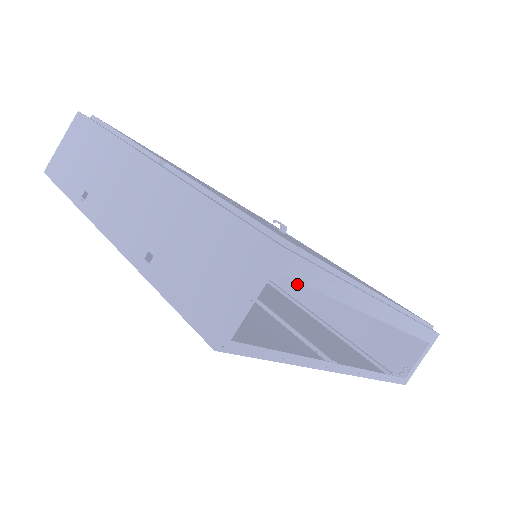
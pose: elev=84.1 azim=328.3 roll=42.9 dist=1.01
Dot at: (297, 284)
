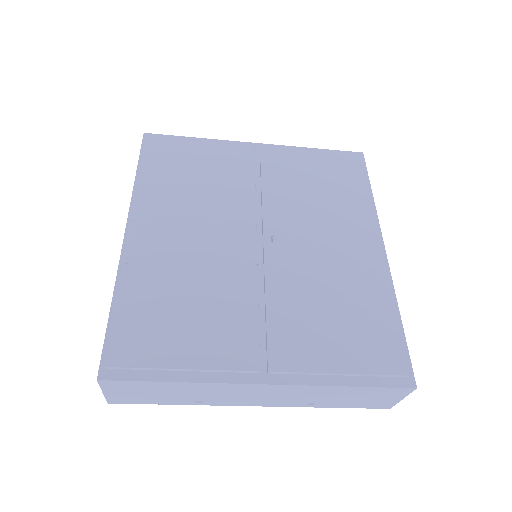
Dot at: occluded
